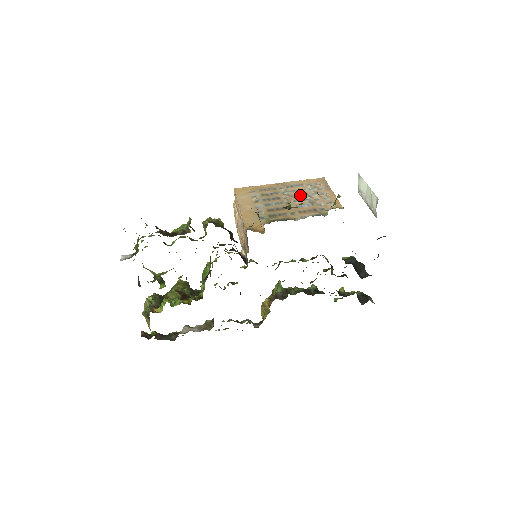
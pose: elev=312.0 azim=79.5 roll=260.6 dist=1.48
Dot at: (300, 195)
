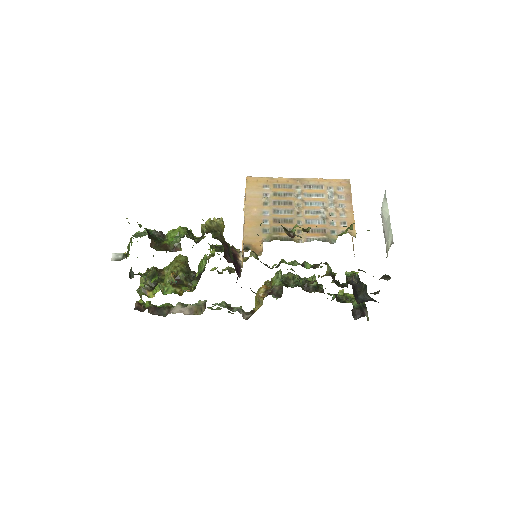
Dot at: (315, 203)
